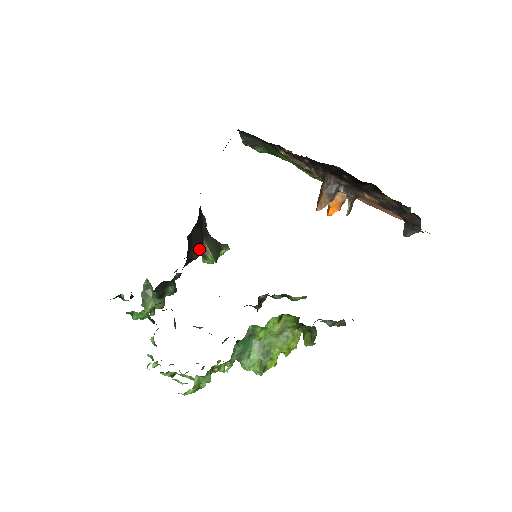
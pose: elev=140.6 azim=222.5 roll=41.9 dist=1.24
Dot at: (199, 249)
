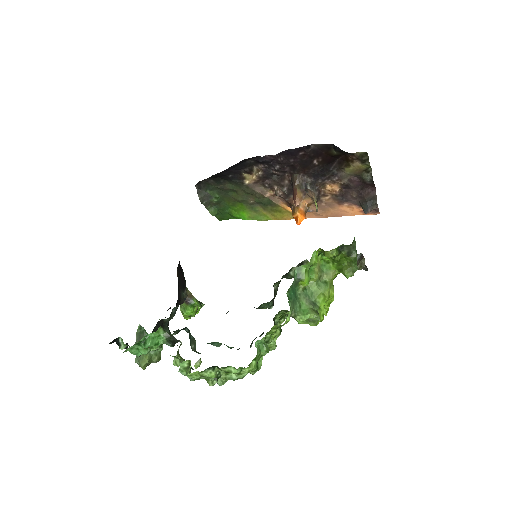
Dot at: (184, 292)
